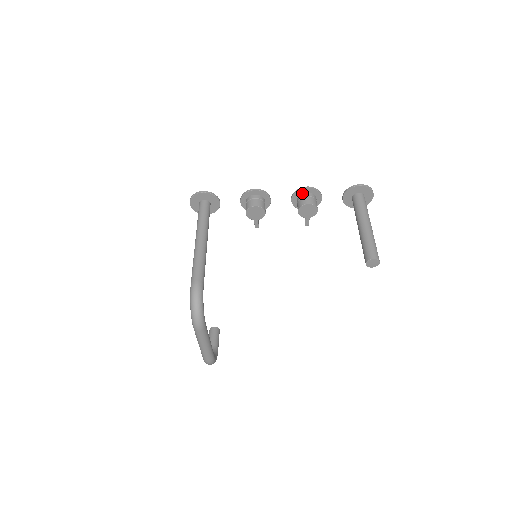
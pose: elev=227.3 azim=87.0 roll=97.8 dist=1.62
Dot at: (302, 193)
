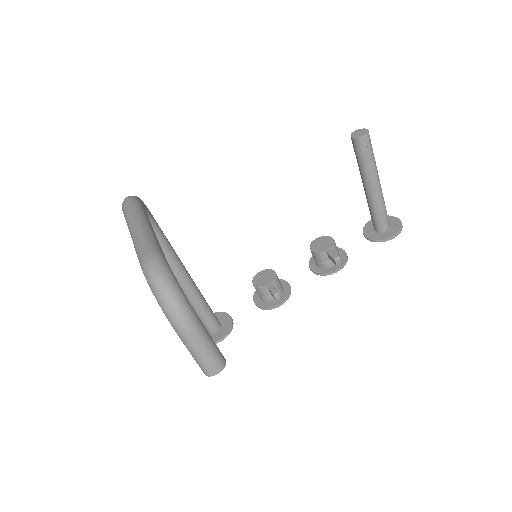
Dot at: occluded
